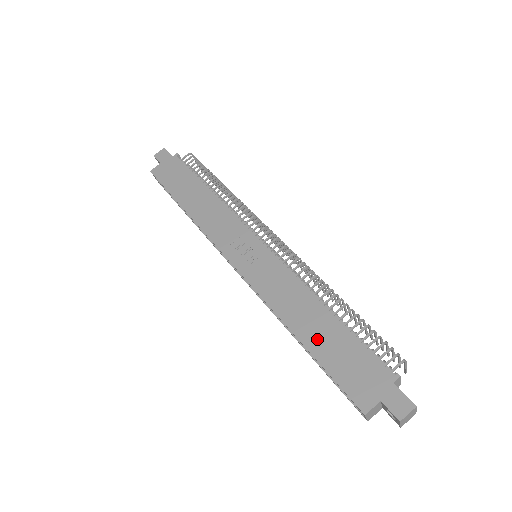
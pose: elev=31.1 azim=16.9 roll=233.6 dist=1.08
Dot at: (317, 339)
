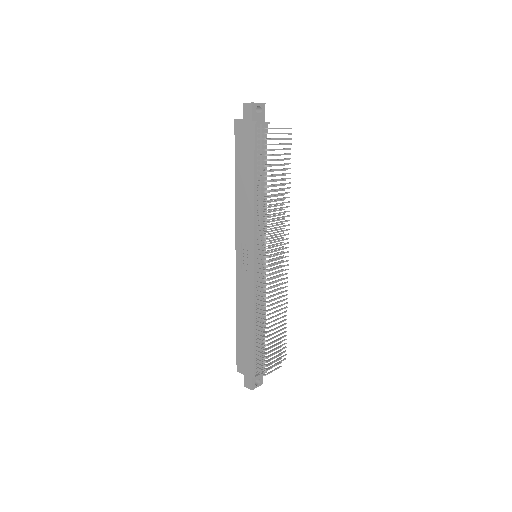
Dot at: (242, 332)
